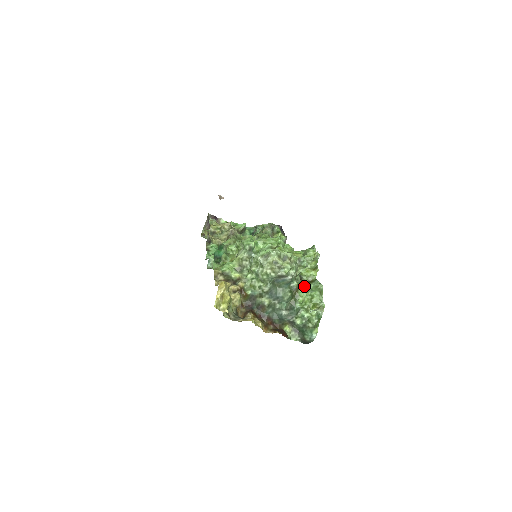
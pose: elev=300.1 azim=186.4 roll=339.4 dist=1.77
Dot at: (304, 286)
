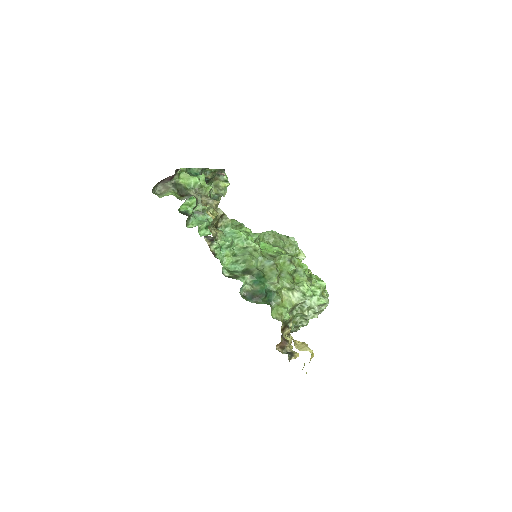
Dot at: occluded
